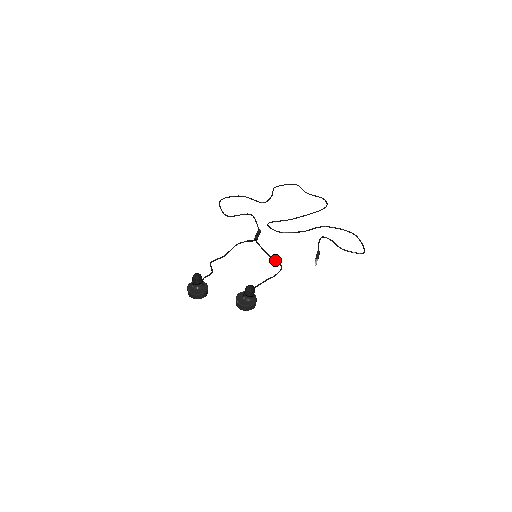
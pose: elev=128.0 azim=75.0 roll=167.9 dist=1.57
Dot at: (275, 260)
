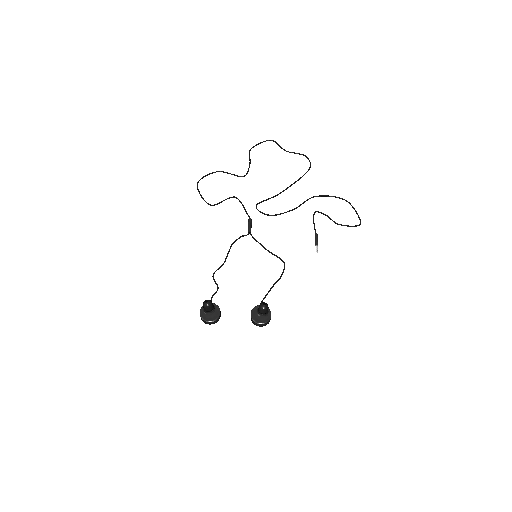
Dot at: (276, 256)
